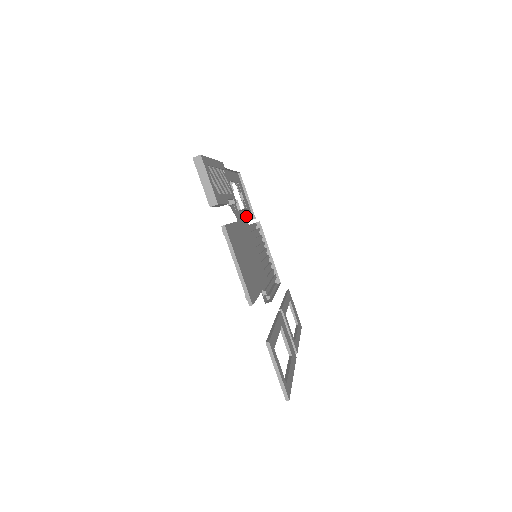
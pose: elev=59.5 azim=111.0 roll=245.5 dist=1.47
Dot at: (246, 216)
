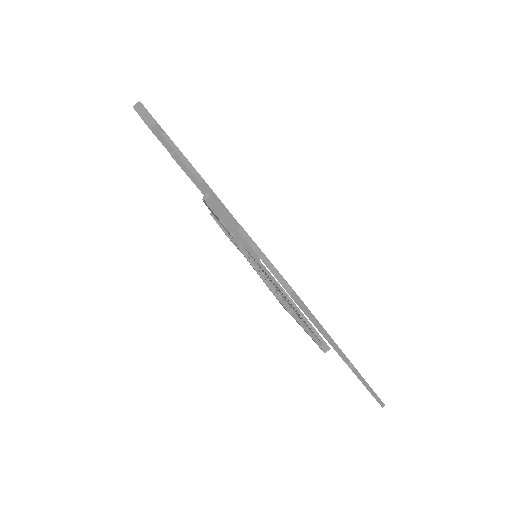
Dot at: occluded
